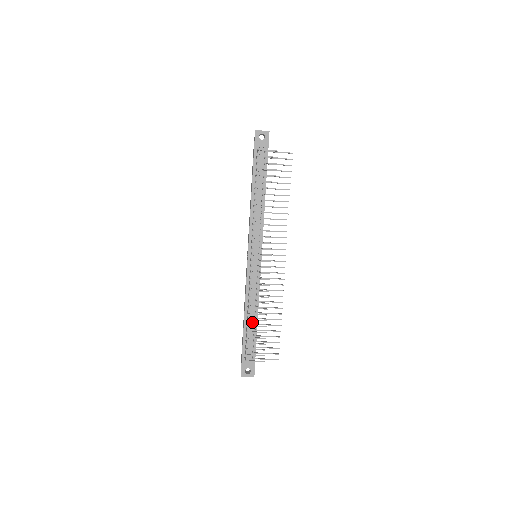
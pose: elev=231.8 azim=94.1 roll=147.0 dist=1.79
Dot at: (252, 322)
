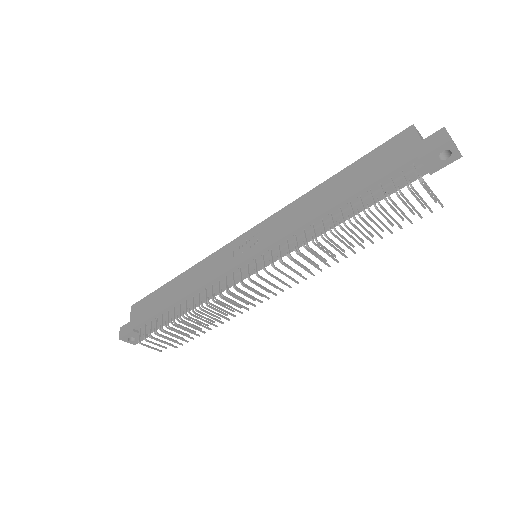
Dot at: (181, 309)
